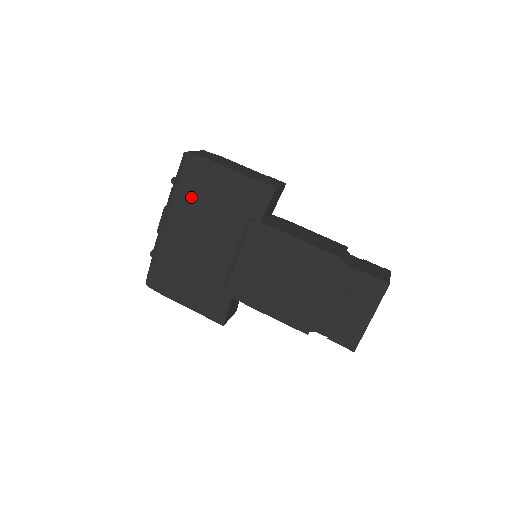
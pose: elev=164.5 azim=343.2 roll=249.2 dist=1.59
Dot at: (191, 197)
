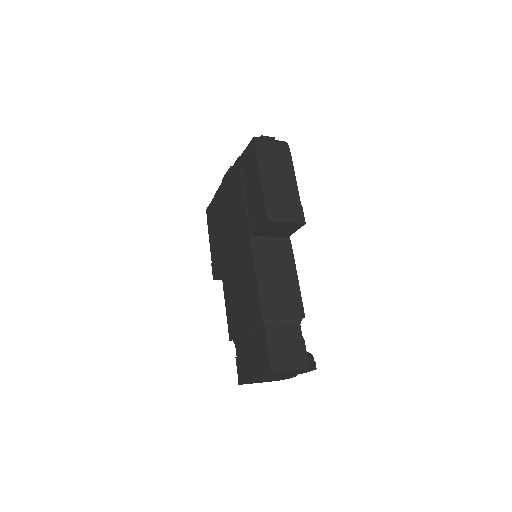
Dot at: (239, 174)
